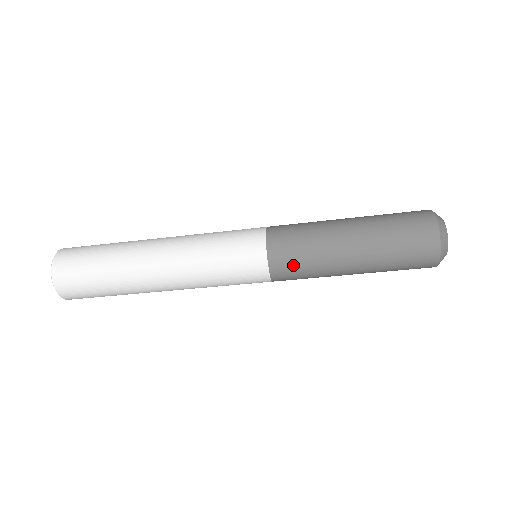
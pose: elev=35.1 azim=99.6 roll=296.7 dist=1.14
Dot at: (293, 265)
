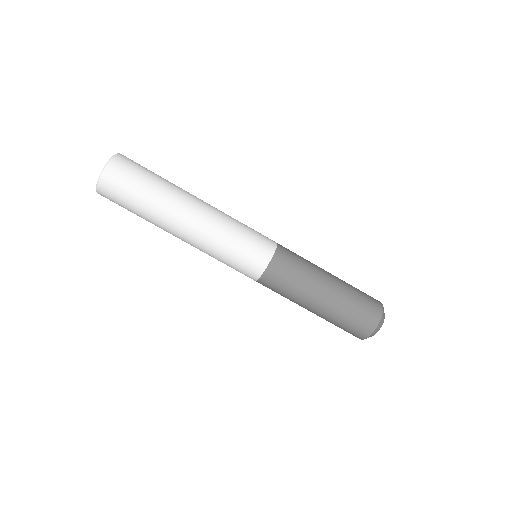
Dot at: (278, 285)
